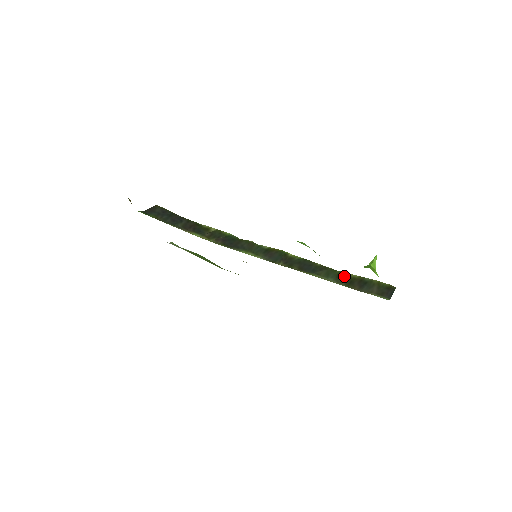
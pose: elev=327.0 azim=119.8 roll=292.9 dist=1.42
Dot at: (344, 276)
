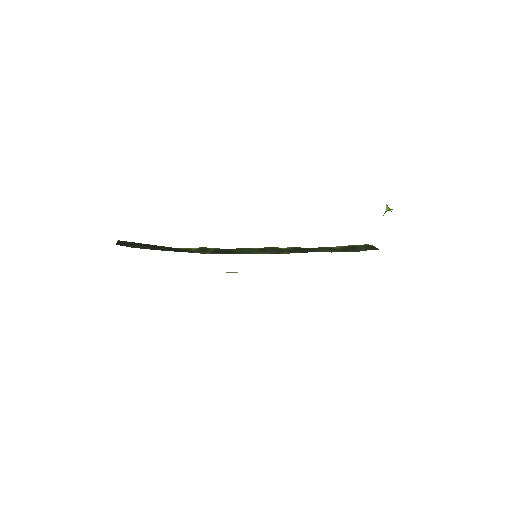
Dot at: (335, 248)
